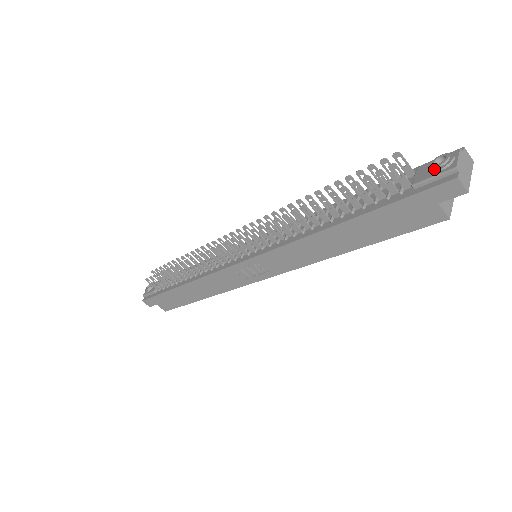
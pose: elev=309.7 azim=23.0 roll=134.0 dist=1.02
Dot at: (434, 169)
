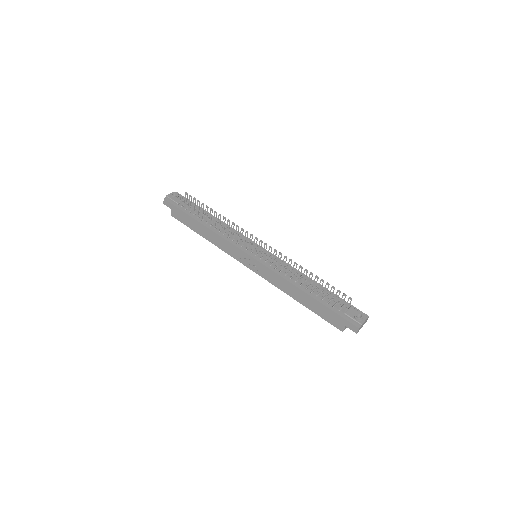
Dot at: (356, 317)
